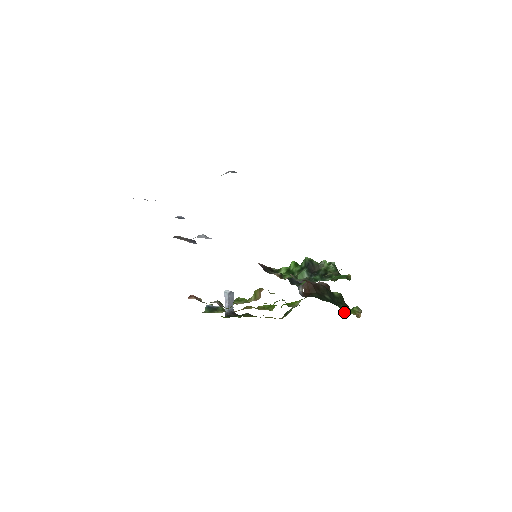
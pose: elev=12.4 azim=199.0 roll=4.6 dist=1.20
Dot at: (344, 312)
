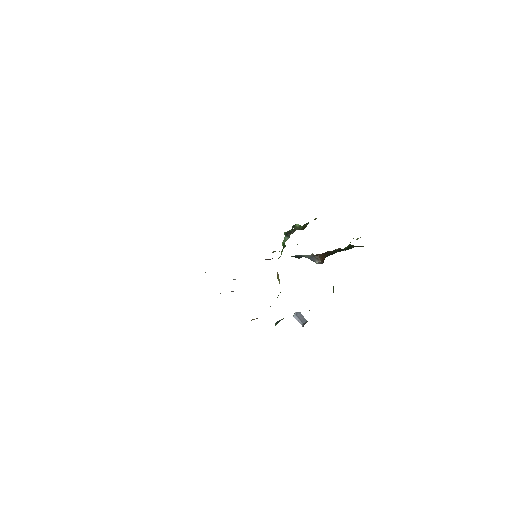
Dot at: occluded
